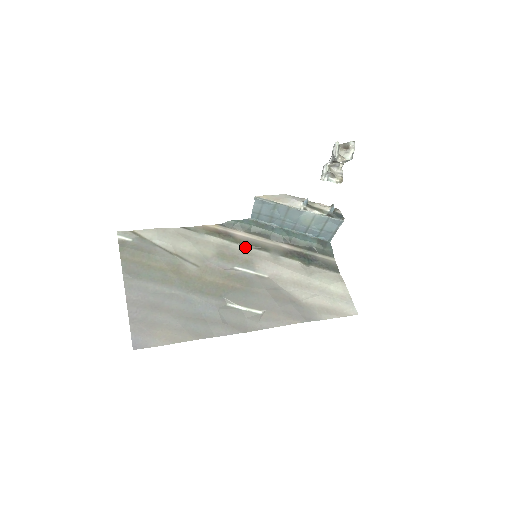
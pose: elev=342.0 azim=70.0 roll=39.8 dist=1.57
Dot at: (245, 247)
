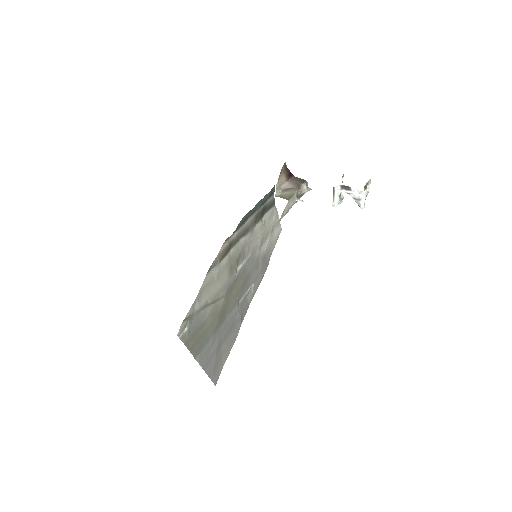
Dot at: (238, 243)
